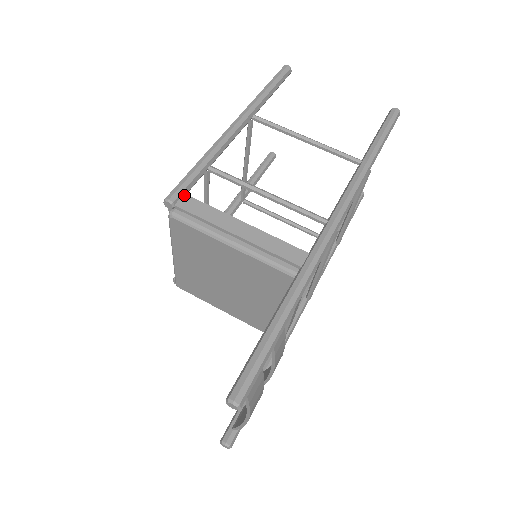
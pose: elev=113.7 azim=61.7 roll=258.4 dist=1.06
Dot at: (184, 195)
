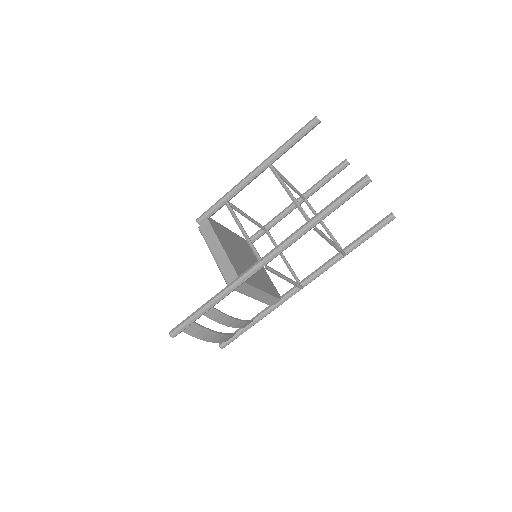
Dot at: (206, 219)
